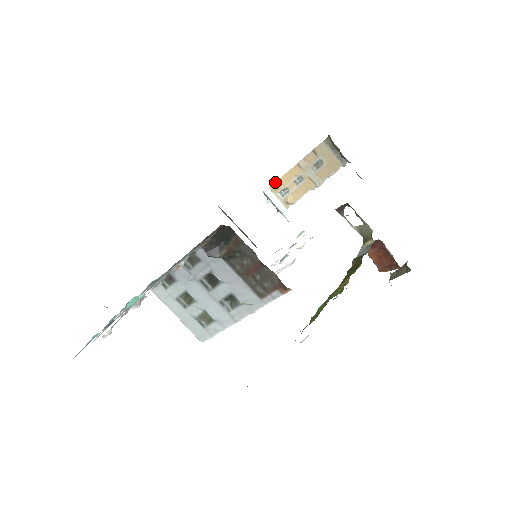
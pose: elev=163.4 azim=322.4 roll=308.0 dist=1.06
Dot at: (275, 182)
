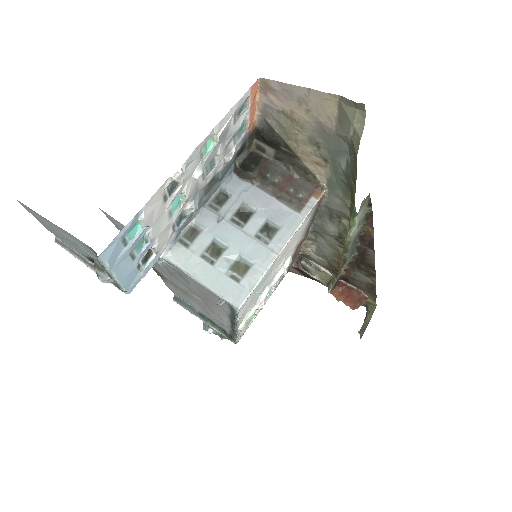
Dot at: occluded
